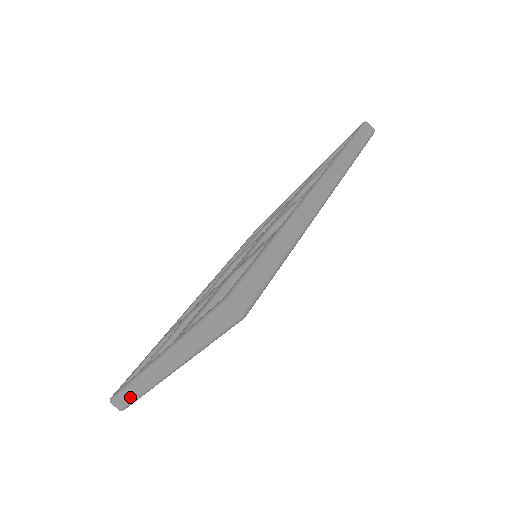
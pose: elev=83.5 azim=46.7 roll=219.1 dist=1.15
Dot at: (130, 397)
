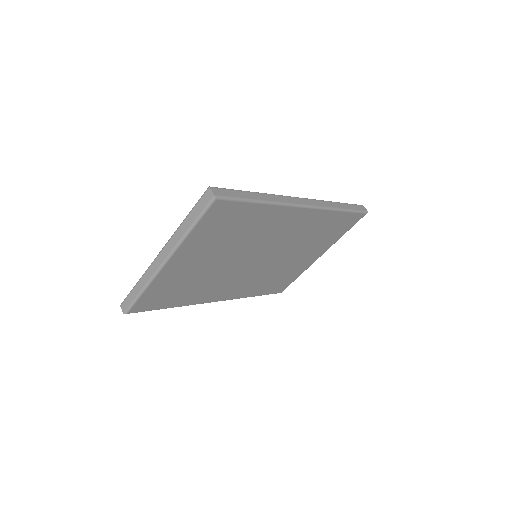
Dot at: (135, 294)
